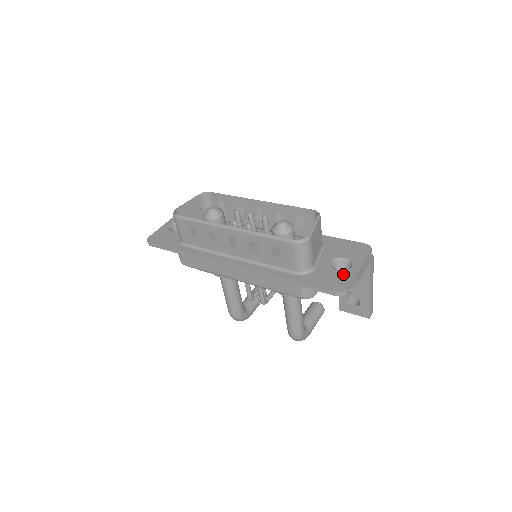
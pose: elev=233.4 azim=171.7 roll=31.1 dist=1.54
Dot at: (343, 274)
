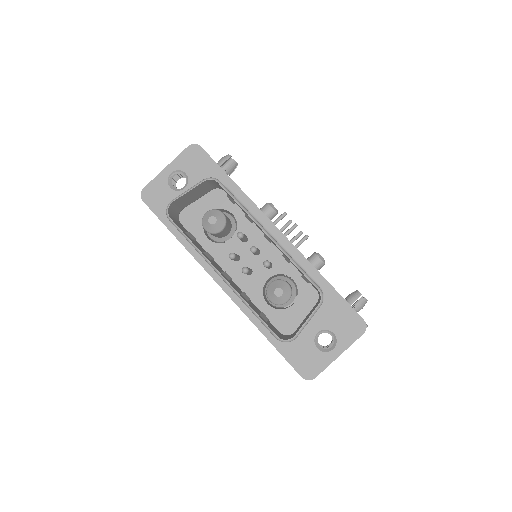
Dot at: (320, 357)
